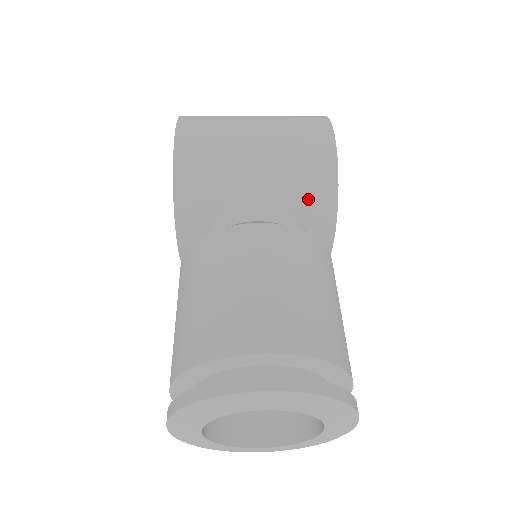
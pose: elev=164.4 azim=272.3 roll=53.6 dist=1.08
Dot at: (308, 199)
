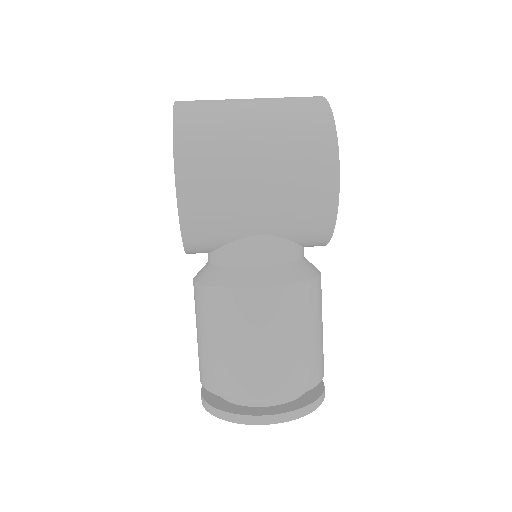
Dot at: (306, 234)
